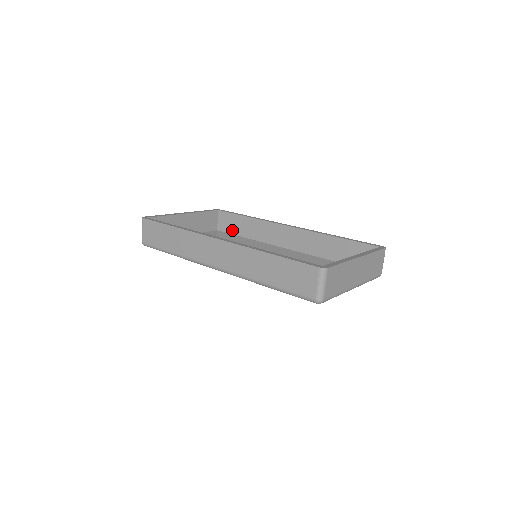
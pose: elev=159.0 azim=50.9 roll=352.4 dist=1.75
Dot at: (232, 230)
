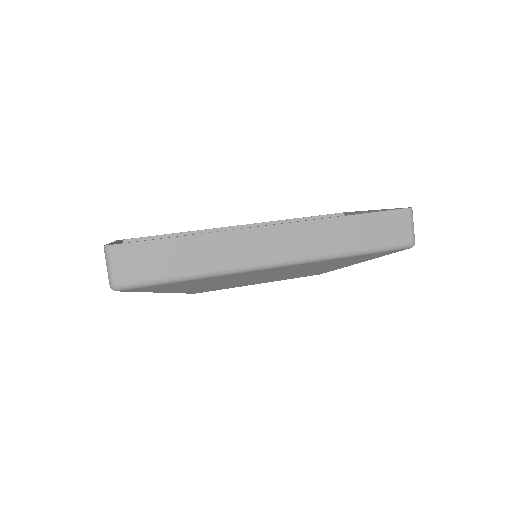
Dot at: occluded
